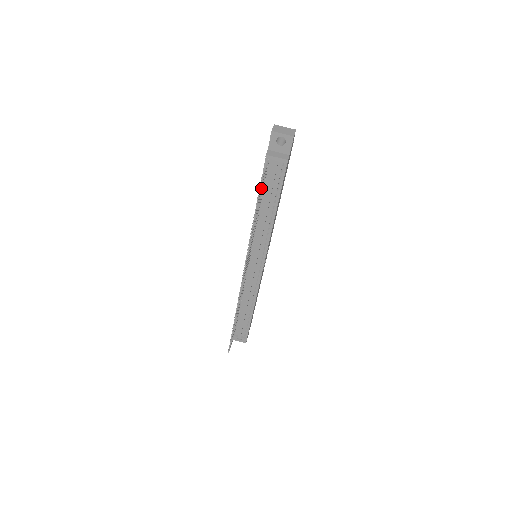
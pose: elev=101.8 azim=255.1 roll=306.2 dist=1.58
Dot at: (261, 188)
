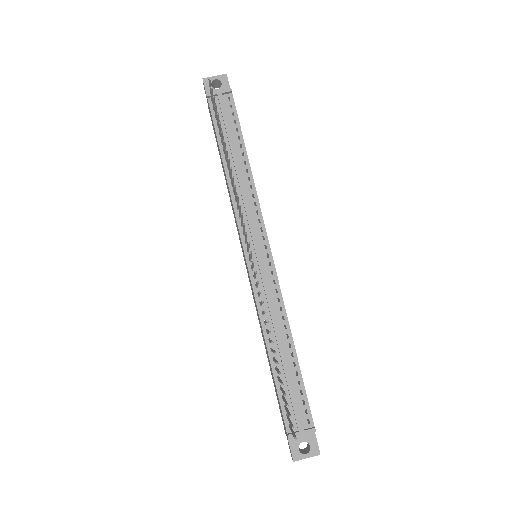
Dot at: (216, 116)
